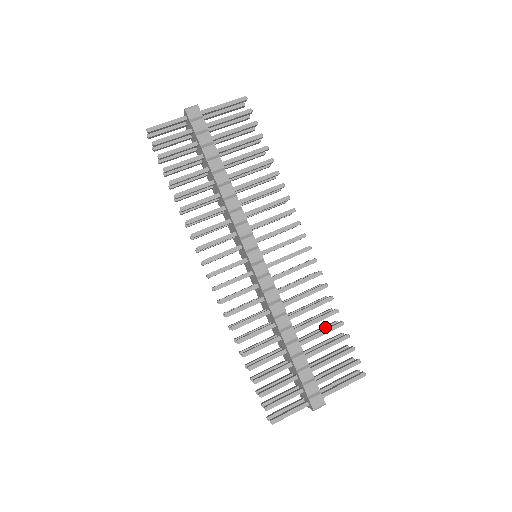
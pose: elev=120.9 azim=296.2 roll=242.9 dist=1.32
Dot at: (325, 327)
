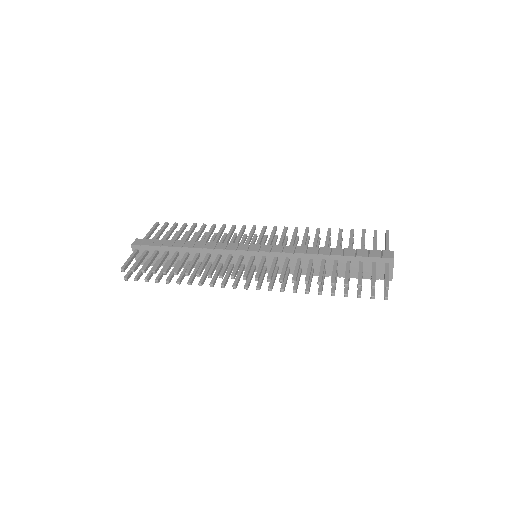
Dot at: occluded
